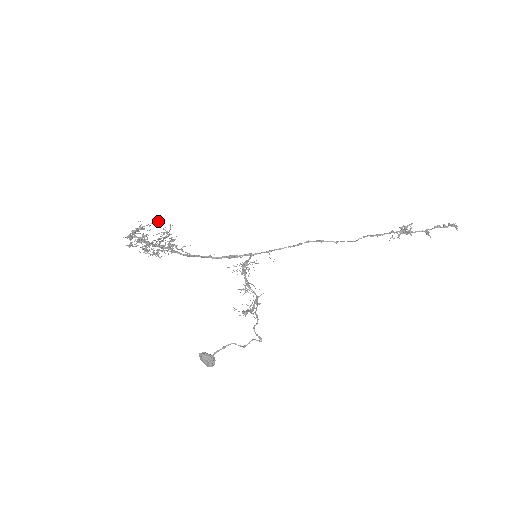
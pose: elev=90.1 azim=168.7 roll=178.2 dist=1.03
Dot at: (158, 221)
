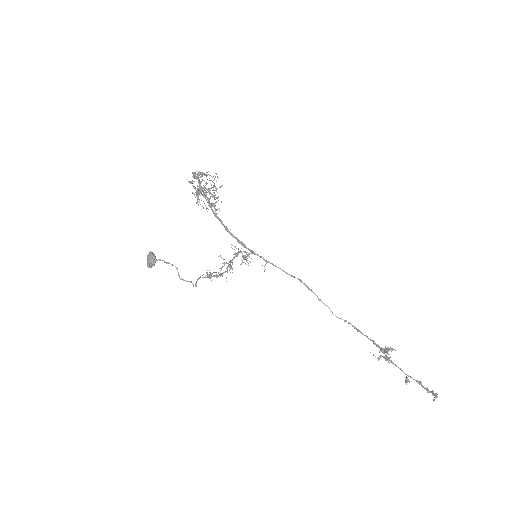
Dot at: occluded
